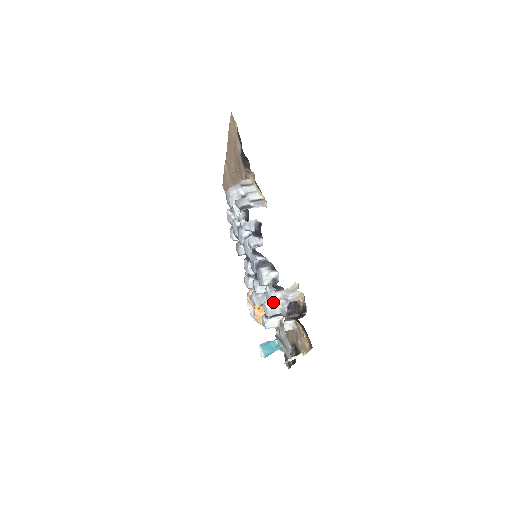
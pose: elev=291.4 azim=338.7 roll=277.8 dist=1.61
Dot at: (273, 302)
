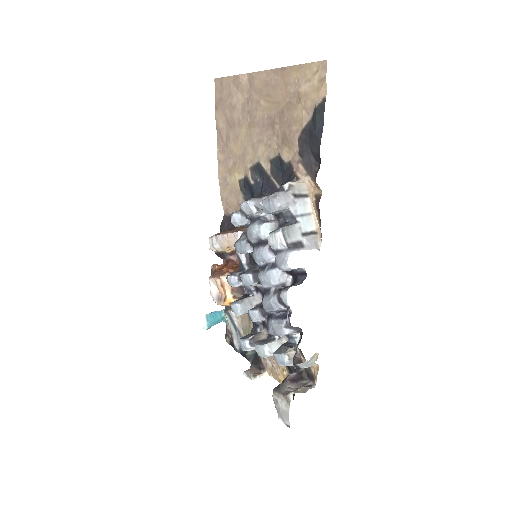
Dot at: occluded
